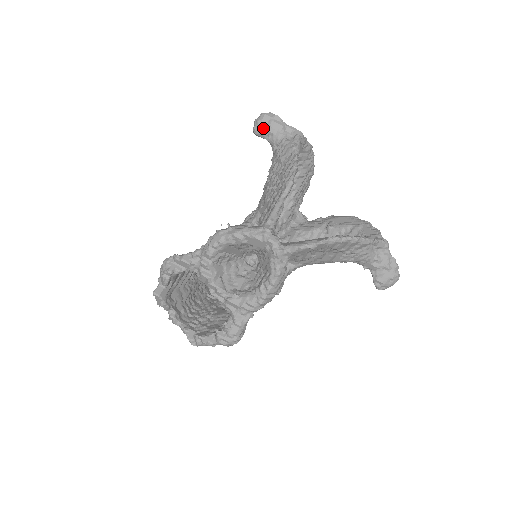
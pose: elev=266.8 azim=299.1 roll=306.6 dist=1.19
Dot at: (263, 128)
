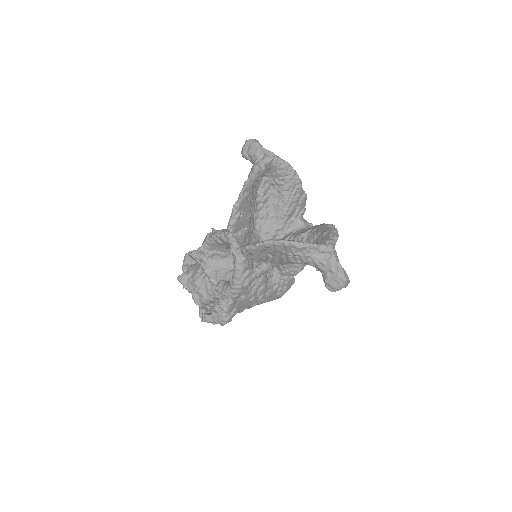
Dot at: (246, 152)
